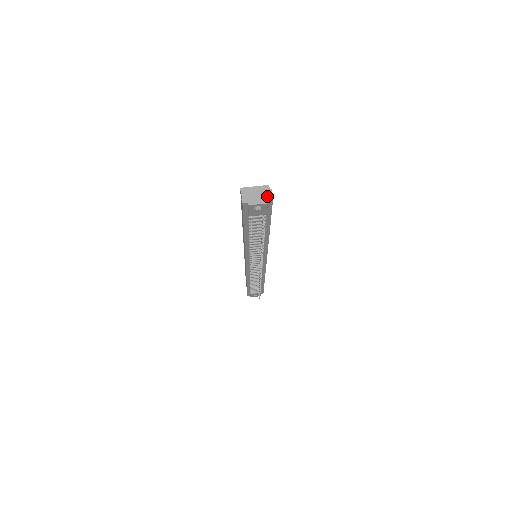
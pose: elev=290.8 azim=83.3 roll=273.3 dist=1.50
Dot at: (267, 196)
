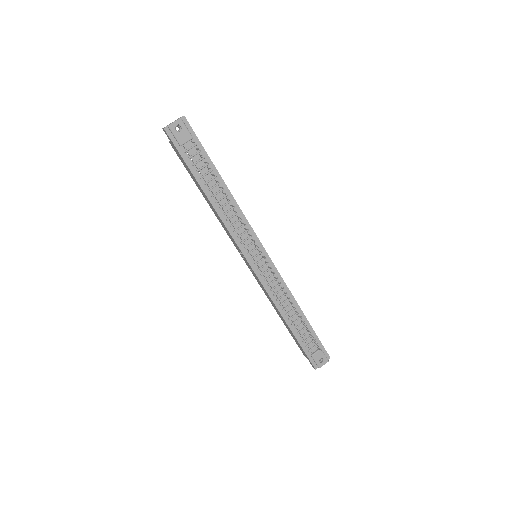
Dot at: (180, 118)
